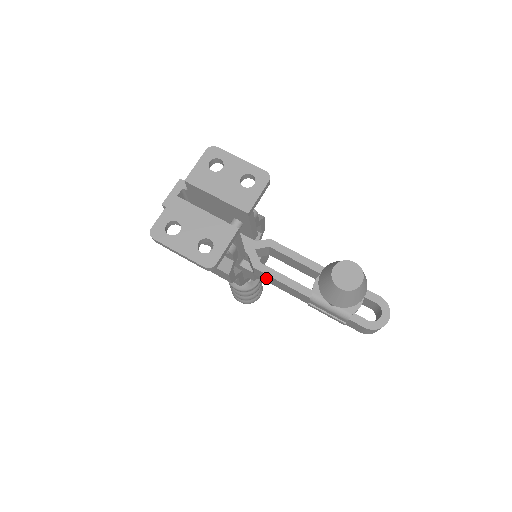
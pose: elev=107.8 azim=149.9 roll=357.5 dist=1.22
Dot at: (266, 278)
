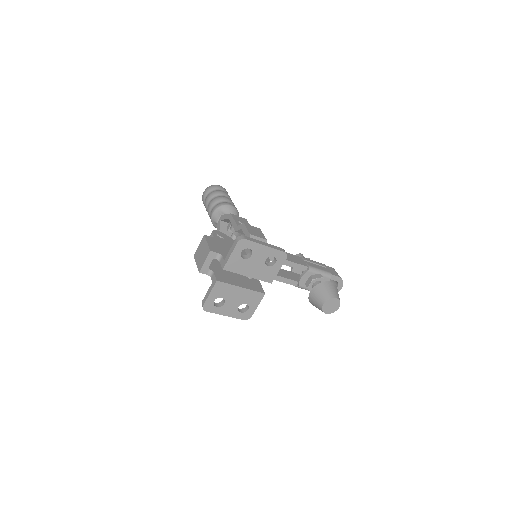
Dot at: occluded
